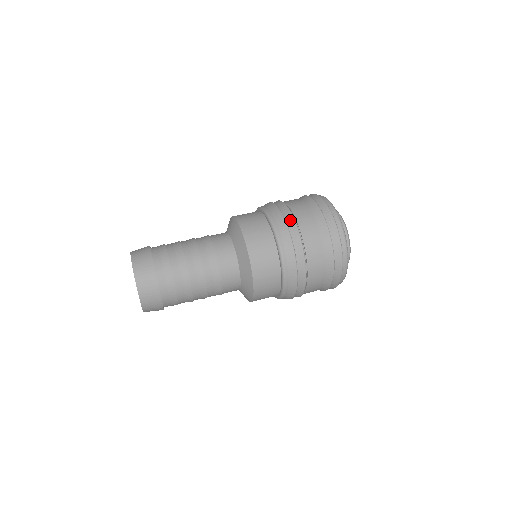
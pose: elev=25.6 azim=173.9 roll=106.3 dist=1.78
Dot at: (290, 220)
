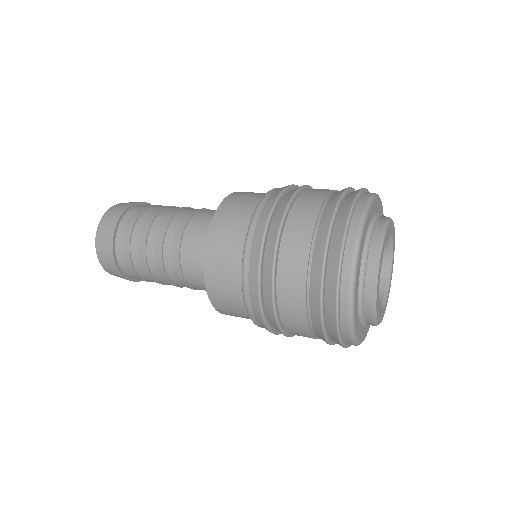
Dot at: (275, 226)
